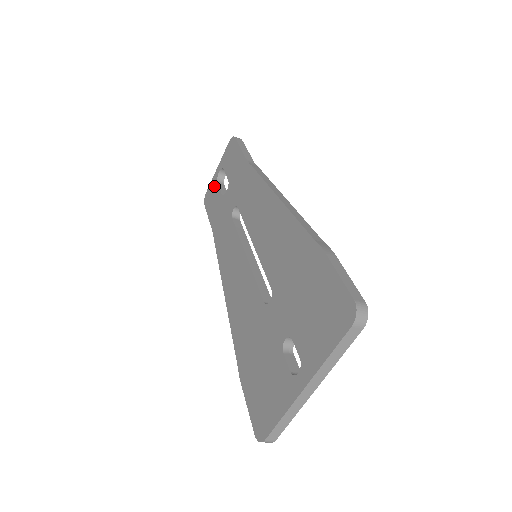
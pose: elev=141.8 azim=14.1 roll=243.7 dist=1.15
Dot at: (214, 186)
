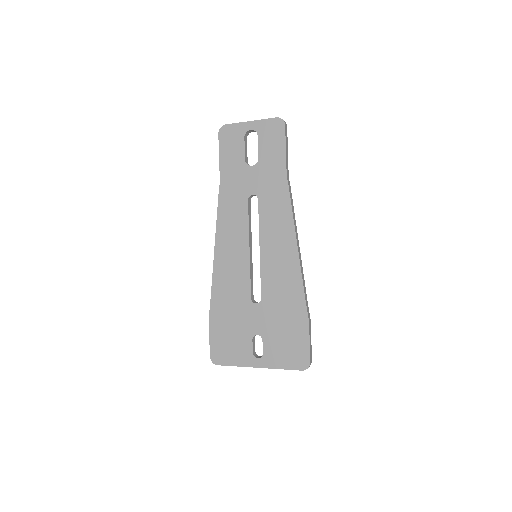
Dot at: (239, 136)
